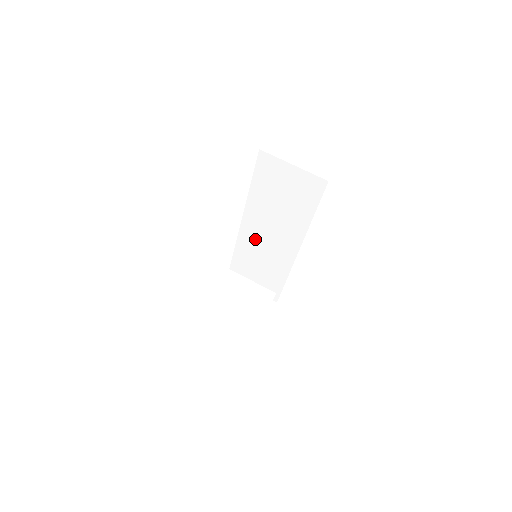
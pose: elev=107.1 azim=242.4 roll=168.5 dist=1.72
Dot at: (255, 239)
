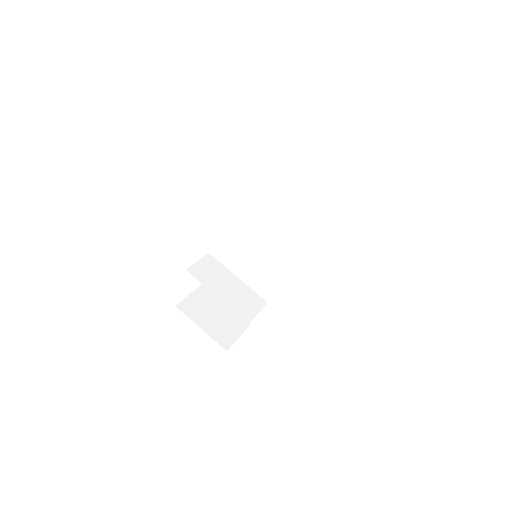
Dot at: (253, 243)
